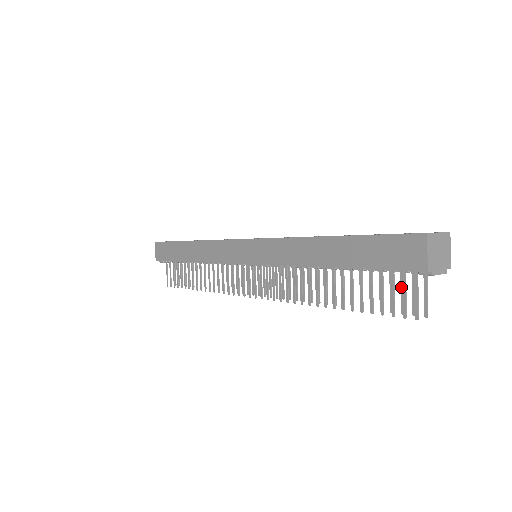
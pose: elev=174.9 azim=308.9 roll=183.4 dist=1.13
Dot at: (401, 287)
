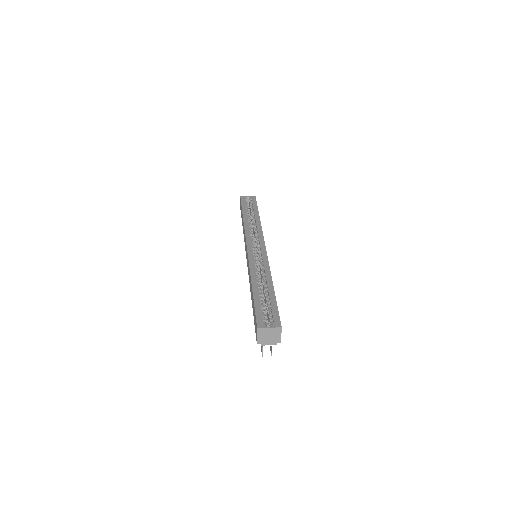
Dot at: occluded
